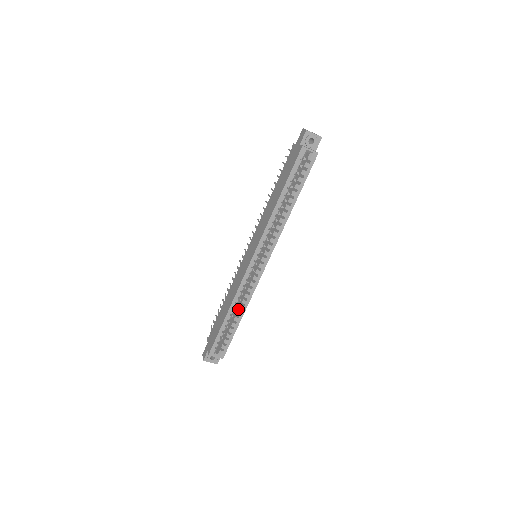
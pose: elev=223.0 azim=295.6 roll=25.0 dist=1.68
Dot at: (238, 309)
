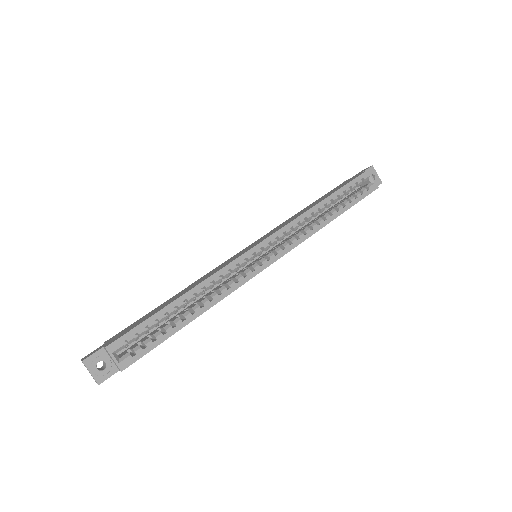
Dot at: (196, 305)
